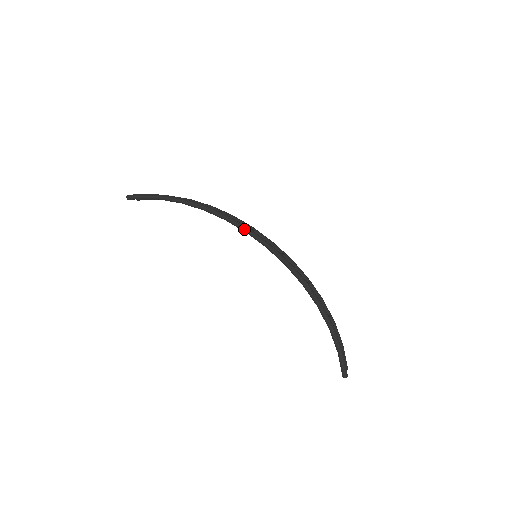
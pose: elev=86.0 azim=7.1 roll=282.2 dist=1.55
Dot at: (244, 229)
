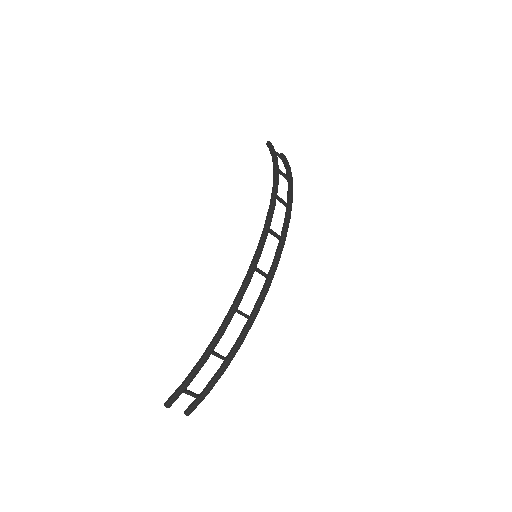
Dot at: (266, 223)
